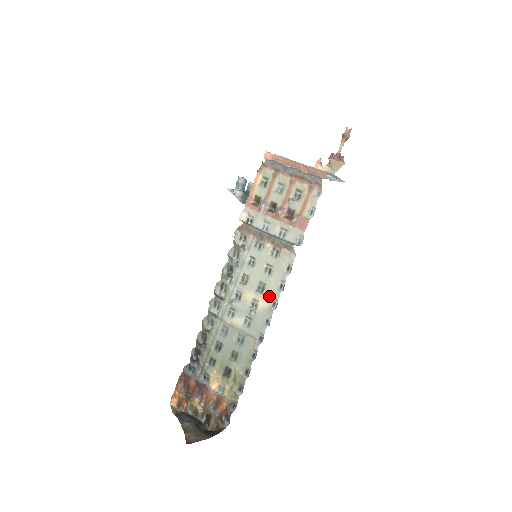
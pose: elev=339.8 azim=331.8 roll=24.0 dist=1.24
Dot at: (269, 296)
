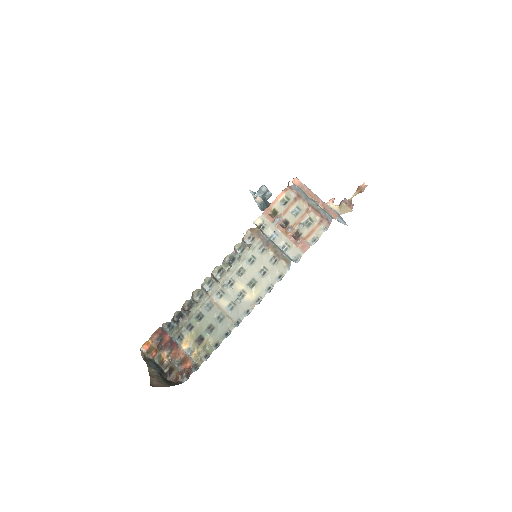
Dot at: (257, 292)
